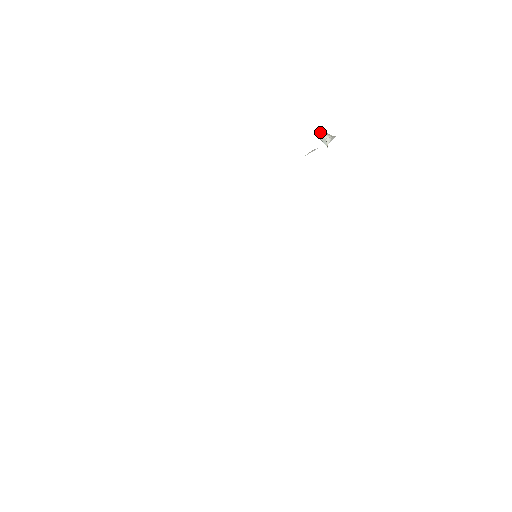
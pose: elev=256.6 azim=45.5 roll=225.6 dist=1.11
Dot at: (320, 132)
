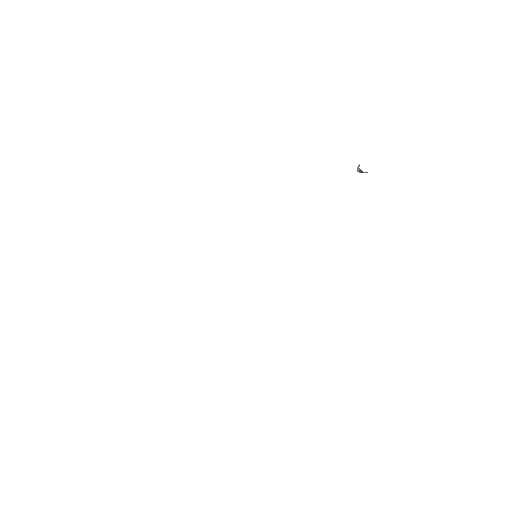
Dot at: occluded
